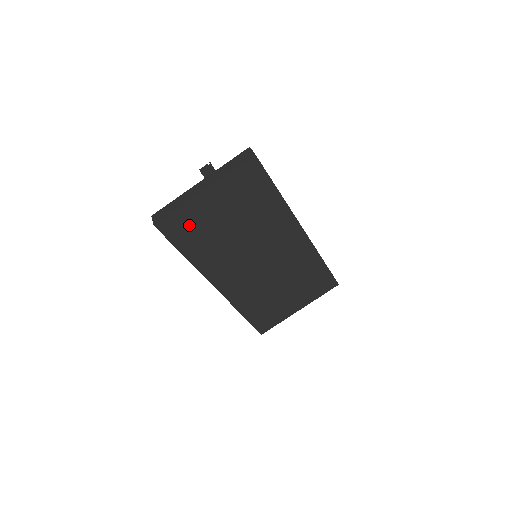
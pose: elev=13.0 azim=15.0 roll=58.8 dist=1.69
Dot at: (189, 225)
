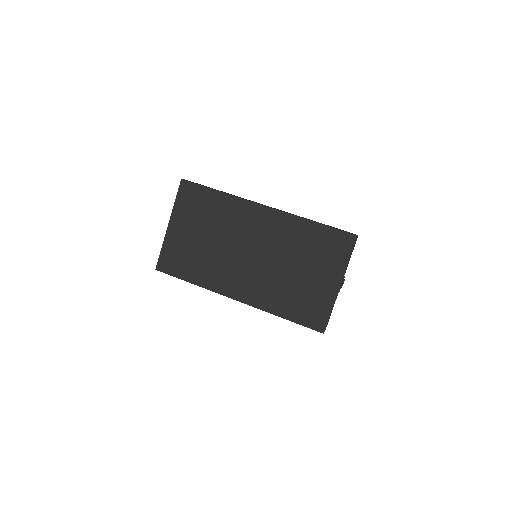
Dot at: (177, 256)
